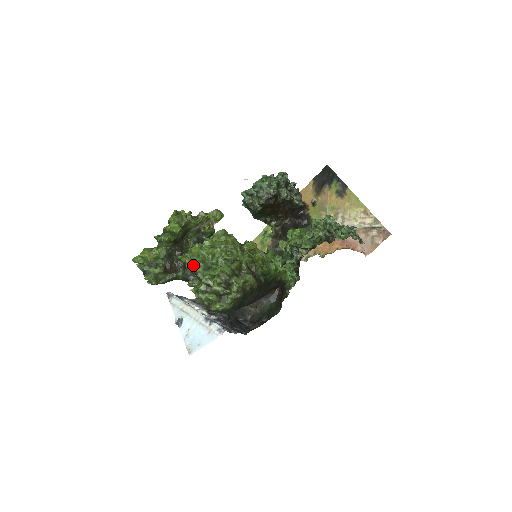
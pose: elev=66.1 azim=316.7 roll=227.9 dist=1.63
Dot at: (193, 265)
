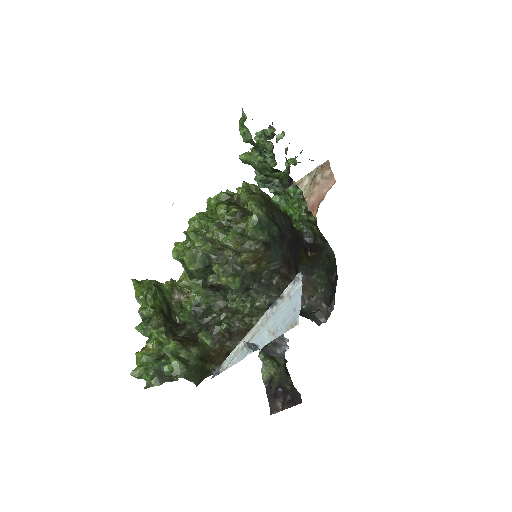
Dot at: (190, 250)
